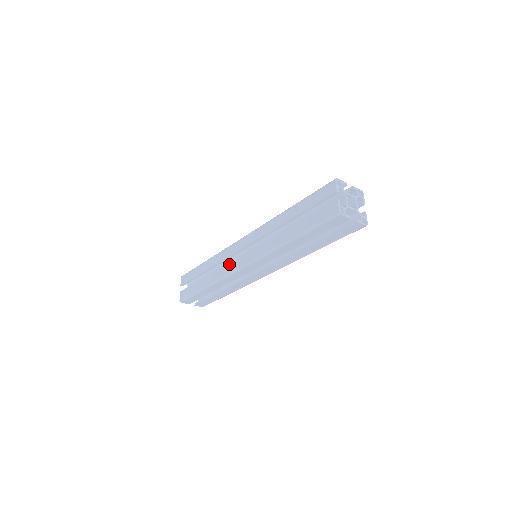
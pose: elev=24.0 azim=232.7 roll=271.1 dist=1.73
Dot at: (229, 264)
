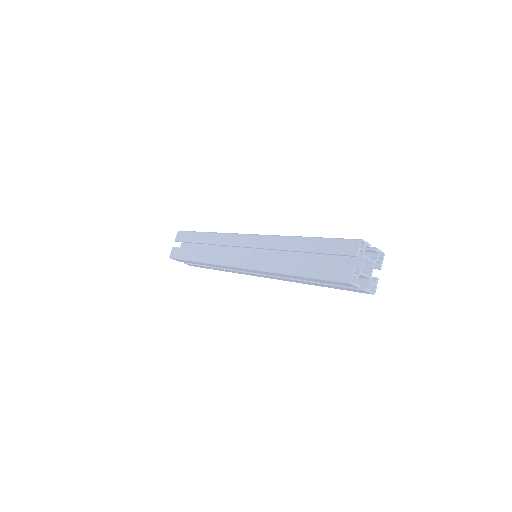
Dot at: (227, 254)
